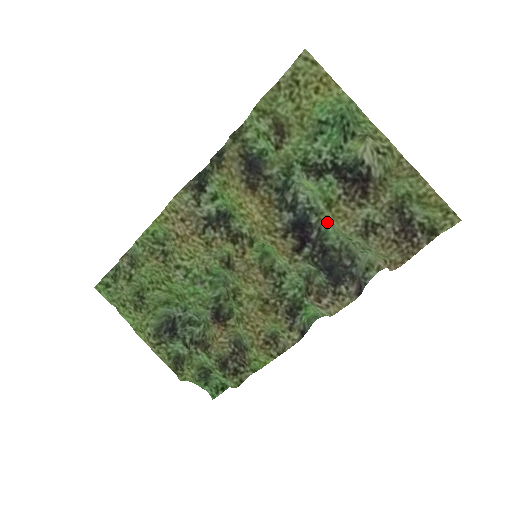
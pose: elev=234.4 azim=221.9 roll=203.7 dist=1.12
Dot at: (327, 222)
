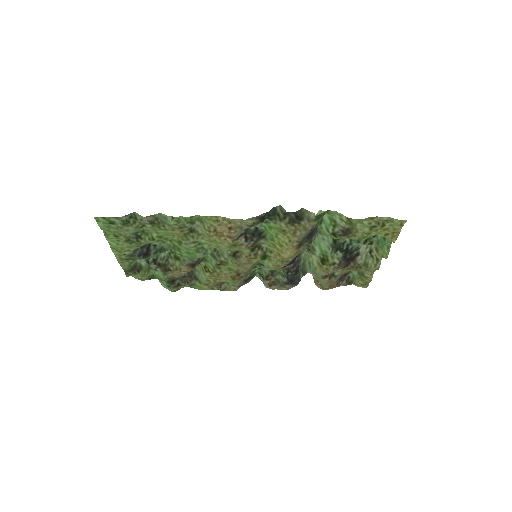
Dot at: occluded
